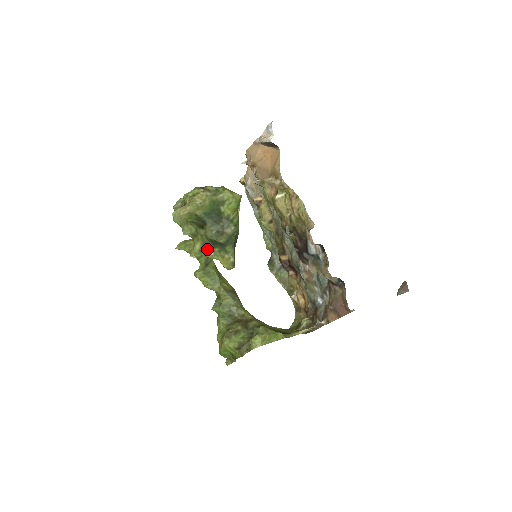
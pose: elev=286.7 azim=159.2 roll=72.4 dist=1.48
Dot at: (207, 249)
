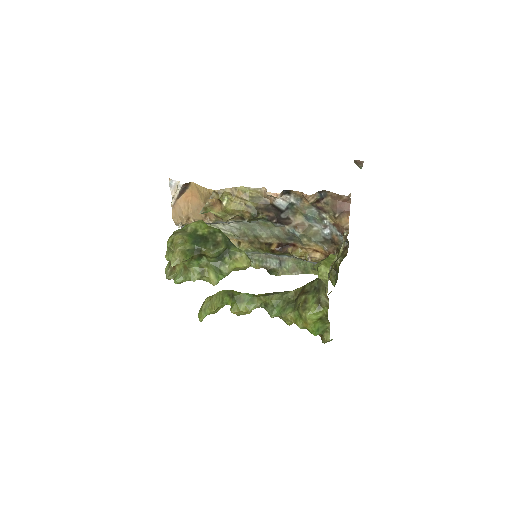
Dot at: (220, 269)
